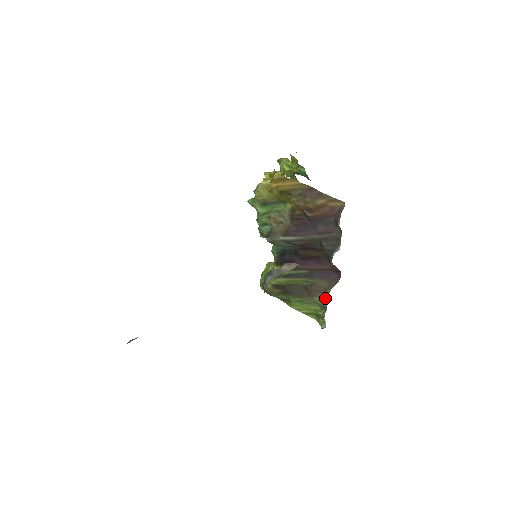
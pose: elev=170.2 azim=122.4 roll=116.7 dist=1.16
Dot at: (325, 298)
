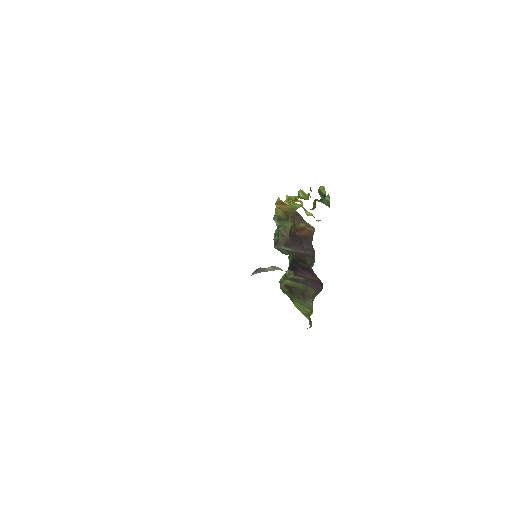
Dot at: (312, 304)
